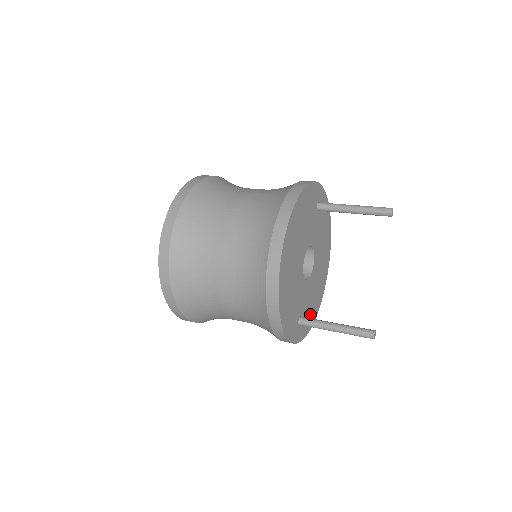
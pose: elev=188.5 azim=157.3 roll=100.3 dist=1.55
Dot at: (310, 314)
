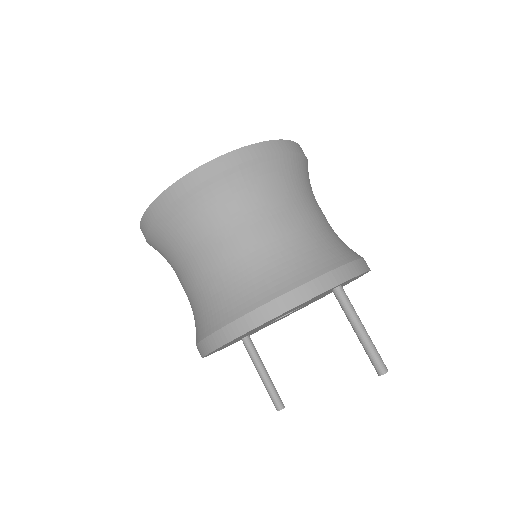
Dot at: (272, 323)
